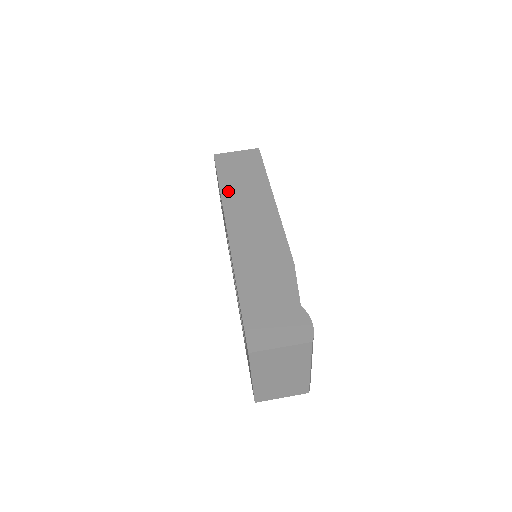
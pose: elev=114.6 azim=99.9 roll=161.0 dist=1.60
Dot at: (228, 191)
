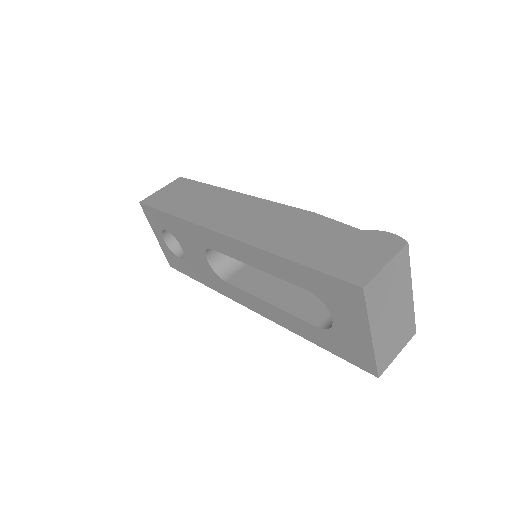
Dot at: (186, 212)
